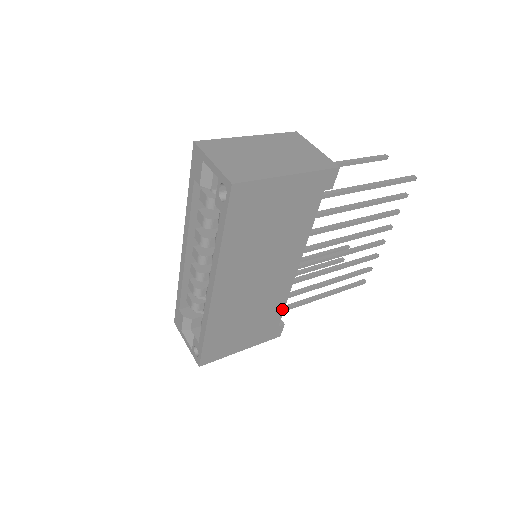
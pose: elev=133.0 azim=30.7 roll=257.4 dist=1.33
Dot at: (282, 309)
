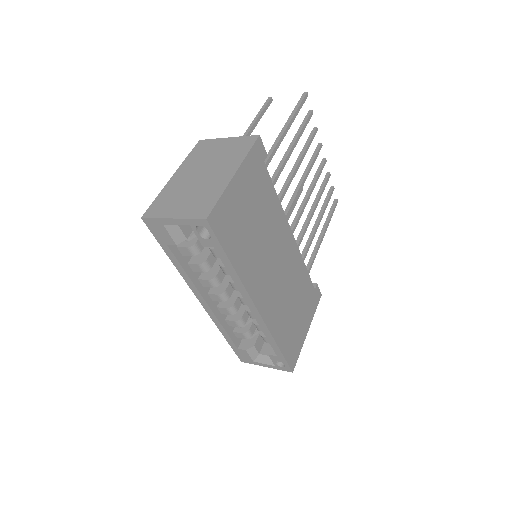
Dot at: (307, 275)
